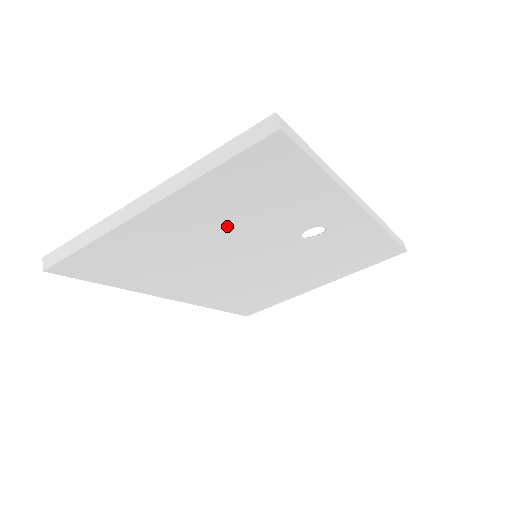
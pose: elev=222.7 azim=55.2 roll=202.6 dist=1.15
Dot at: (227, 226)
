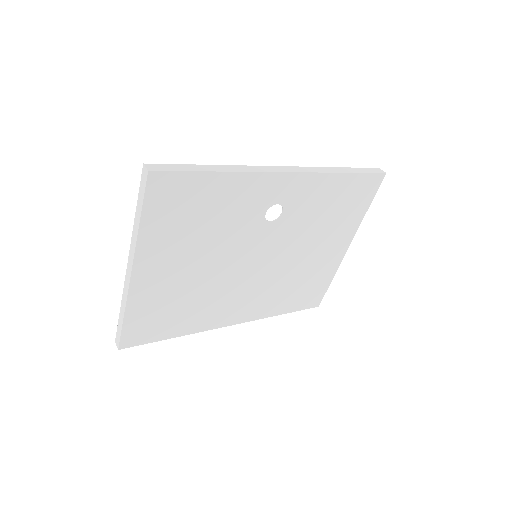
Dot at: (200, 249)
